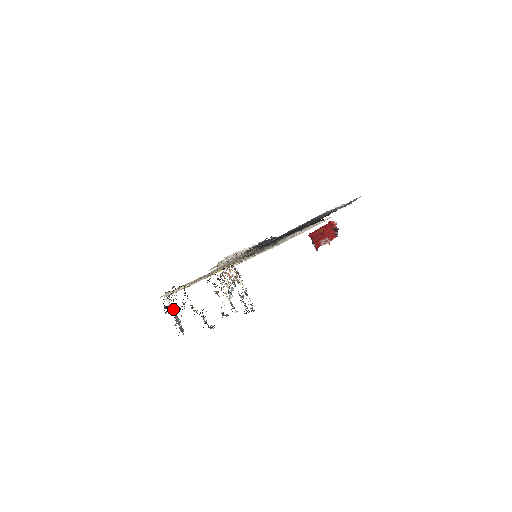
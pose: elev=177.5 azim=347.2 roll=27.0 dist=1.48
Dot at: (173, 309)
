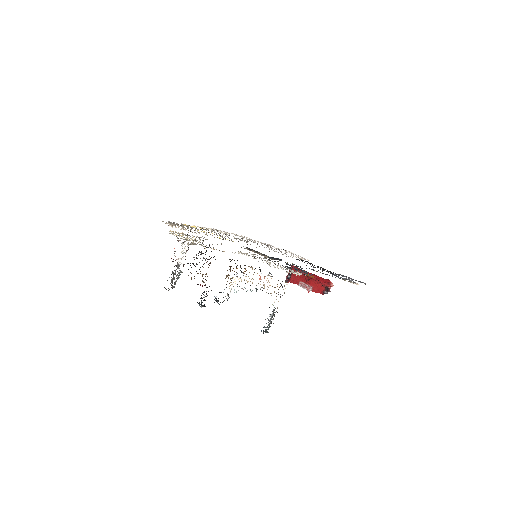
Dot at: occluded
